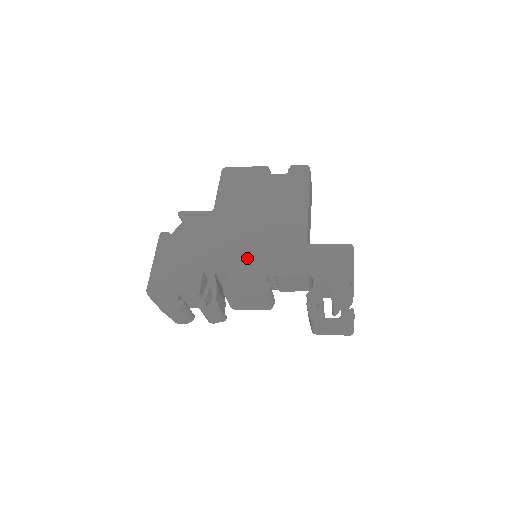
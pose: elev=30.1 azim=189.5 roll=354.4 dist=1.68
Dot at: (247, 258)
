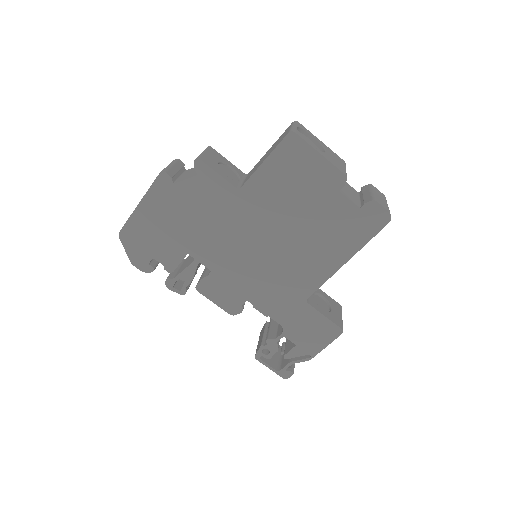
Dot at: (239, 273)
